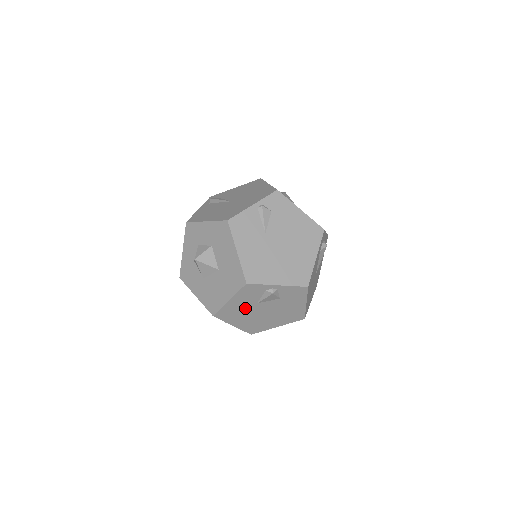
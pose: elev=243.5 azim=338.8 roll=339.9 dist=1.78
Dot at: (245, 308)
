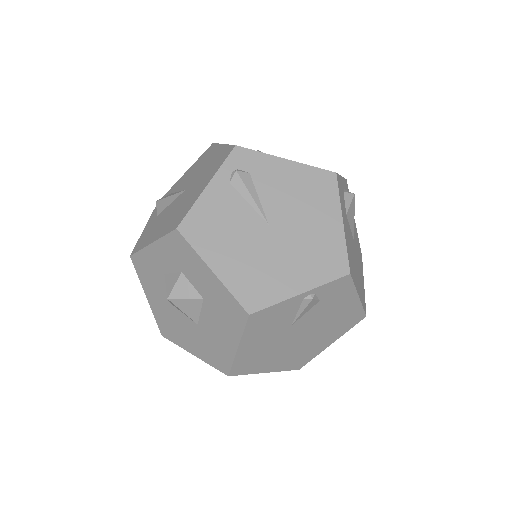
Dot at: occluded
